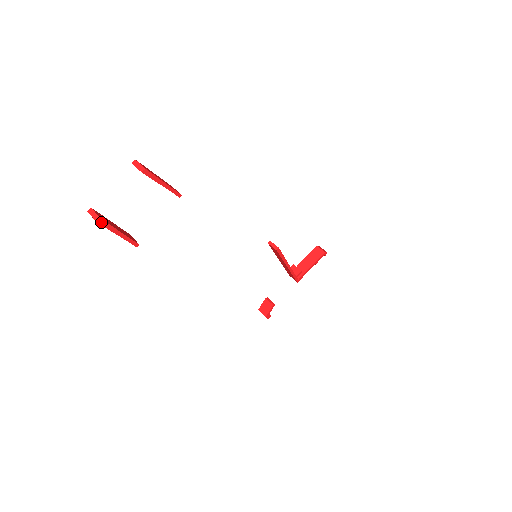
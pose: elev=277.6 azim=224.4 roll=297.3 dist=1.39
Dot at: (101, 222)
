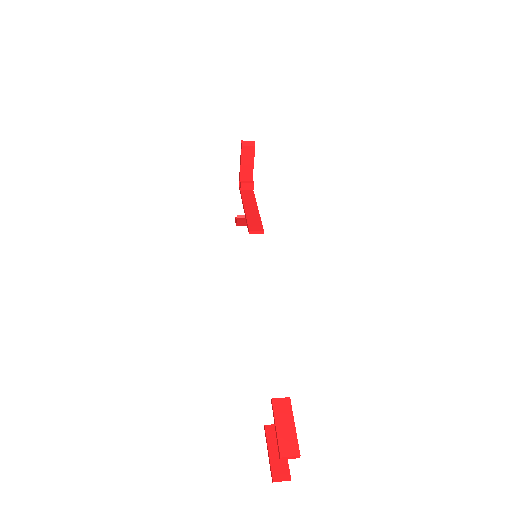
Dot at: (290, 476)
